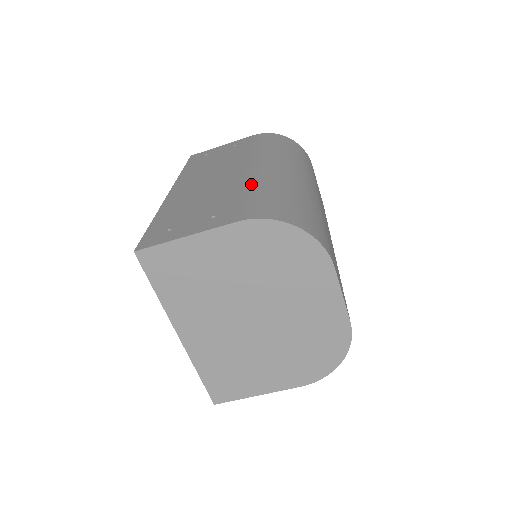
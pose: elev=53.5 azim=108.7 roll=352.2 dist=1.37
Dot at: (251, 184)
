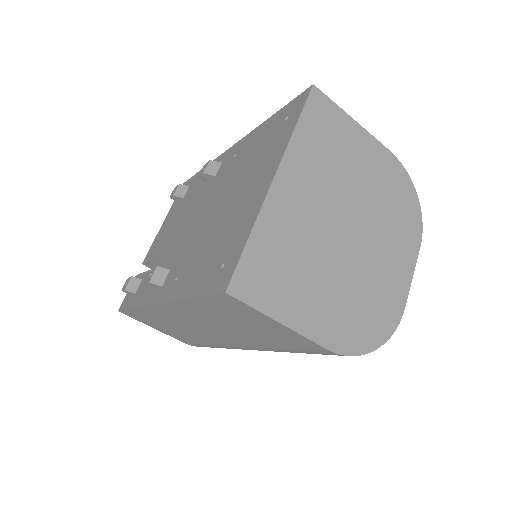
Dot at: occluded
